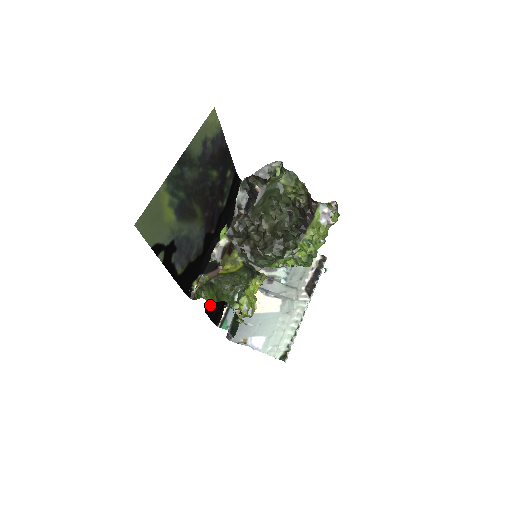
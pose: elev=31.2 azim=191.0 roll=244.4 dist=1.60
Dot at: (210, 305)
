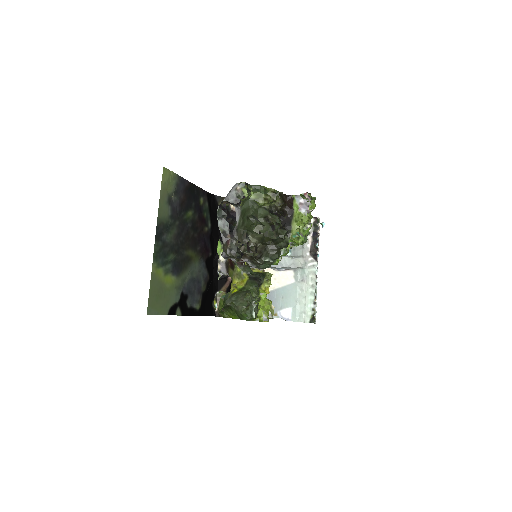
Dot at: occluded
